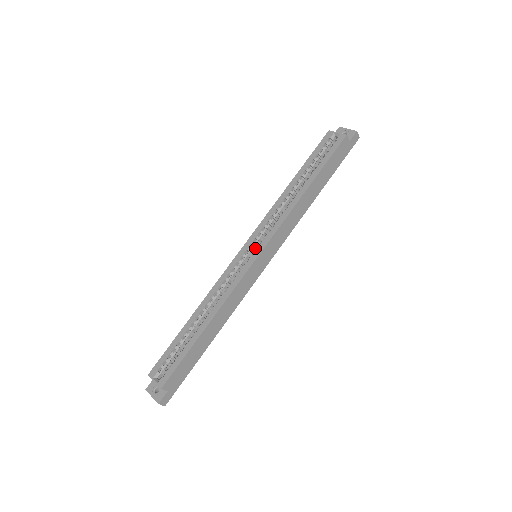
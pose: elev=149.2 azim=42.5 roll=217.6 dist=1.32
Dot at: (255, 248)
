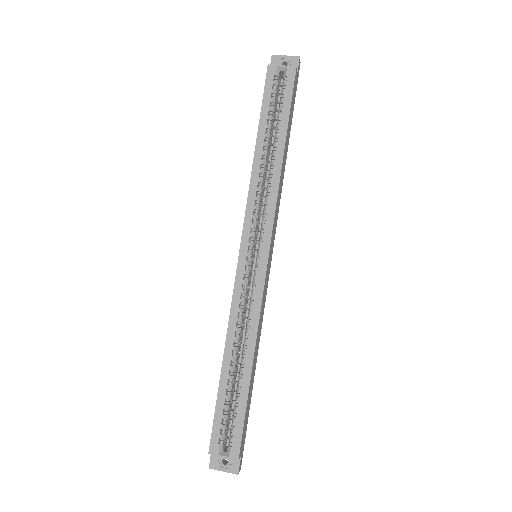
Dot at: (253, 248)
